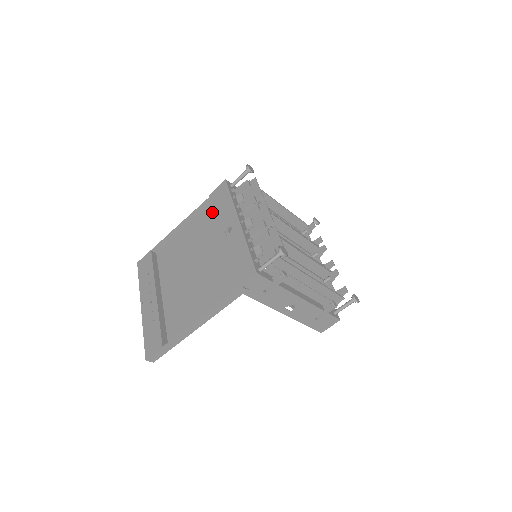
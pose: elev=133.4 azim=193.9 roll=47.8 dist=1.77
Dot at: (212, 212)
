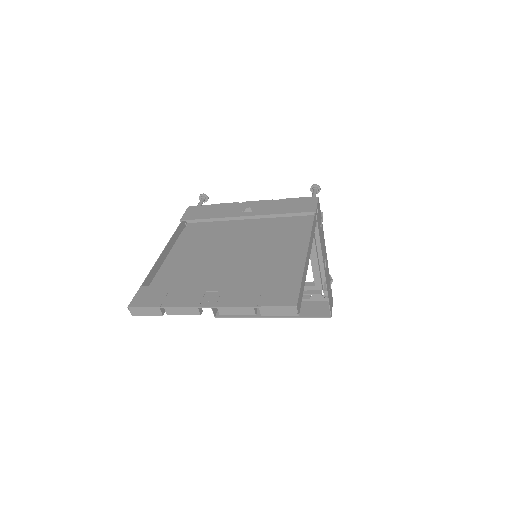
Dot at: (194, 231)
